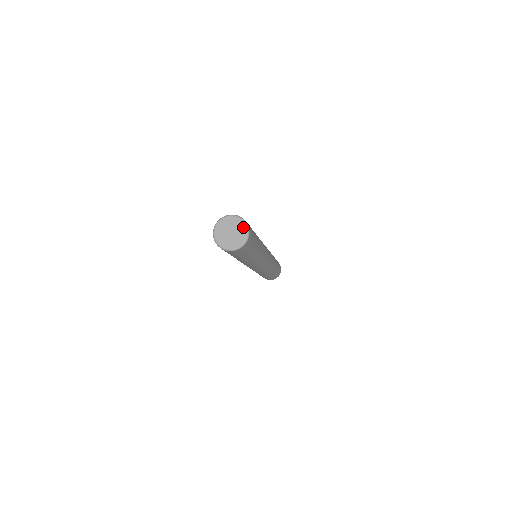
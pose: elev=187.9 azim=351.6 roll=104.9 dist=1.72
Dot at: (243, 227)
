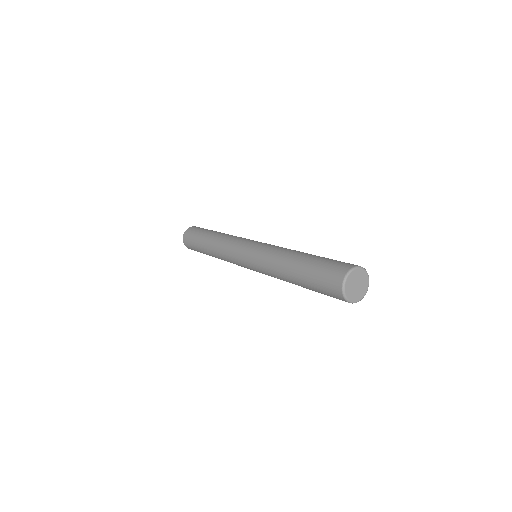
Dot at: (364, 274)
